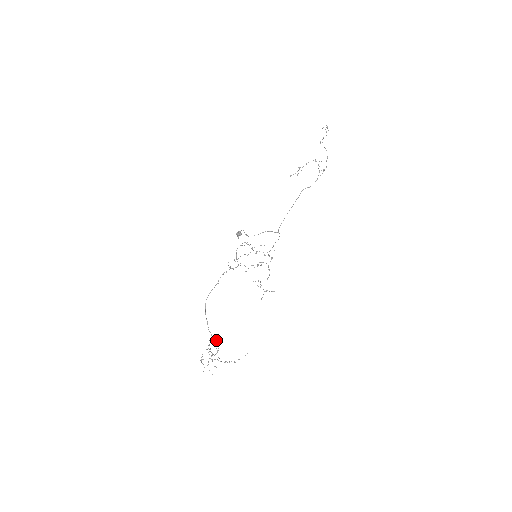
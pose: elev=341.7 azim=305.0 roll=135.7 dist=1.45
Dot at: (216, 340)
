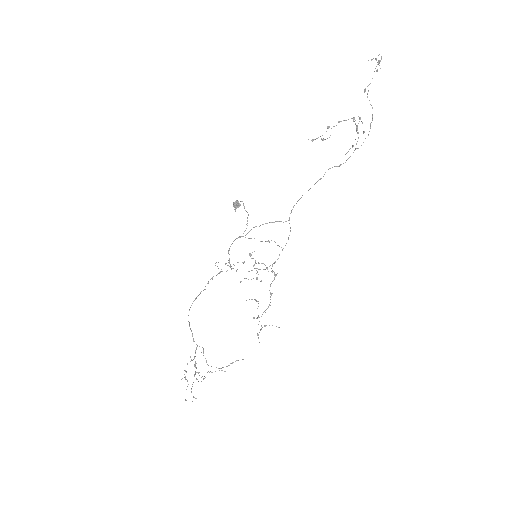
Dot at: (203, 350)
